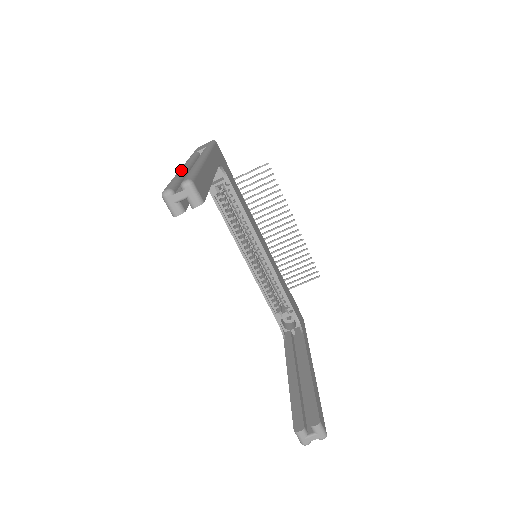
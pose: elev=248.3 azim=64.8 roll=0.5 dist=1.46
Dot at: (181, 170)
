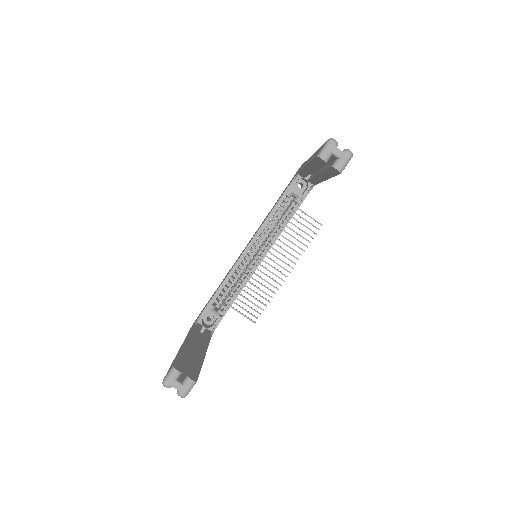
Dot at: occluded
